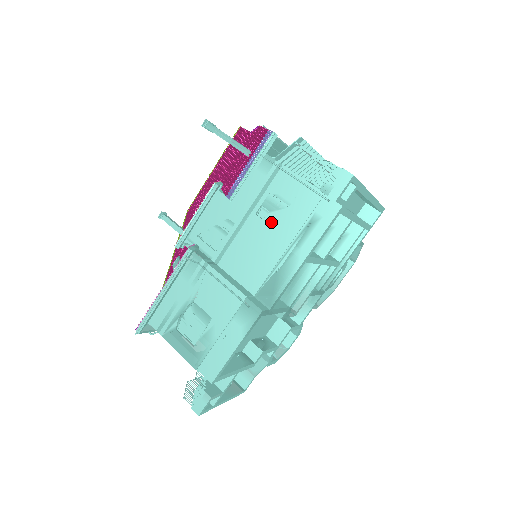
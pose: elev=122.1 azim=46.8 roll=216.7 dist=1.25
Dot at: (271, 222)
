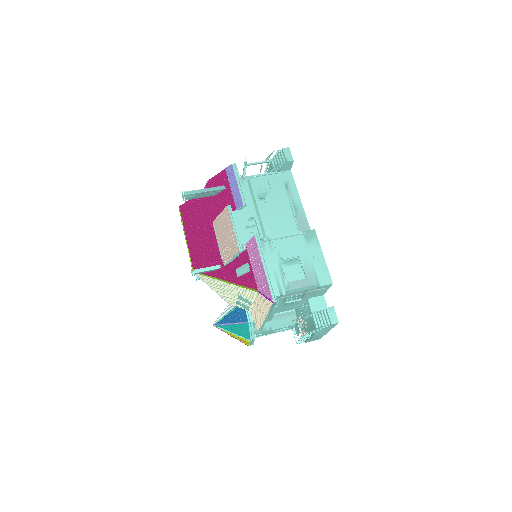
Dot at: (270, 201)
